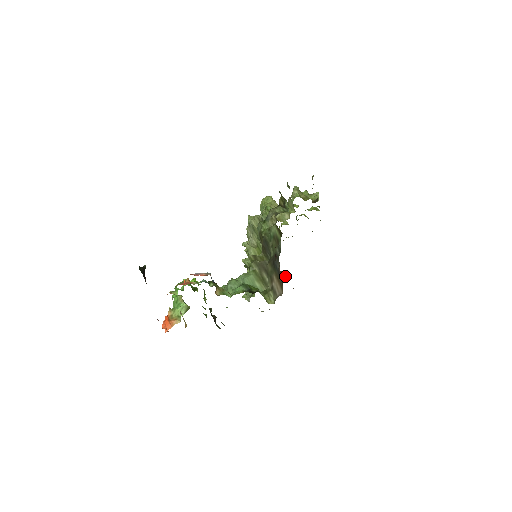
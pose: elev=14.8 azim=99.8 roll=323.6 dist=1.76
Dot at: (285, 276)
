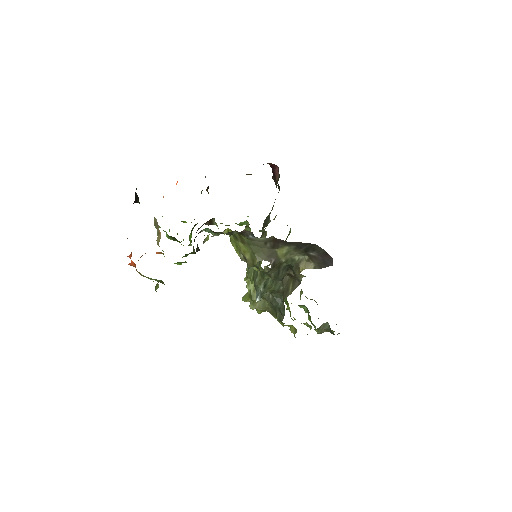
Dot at: (291, 282)
